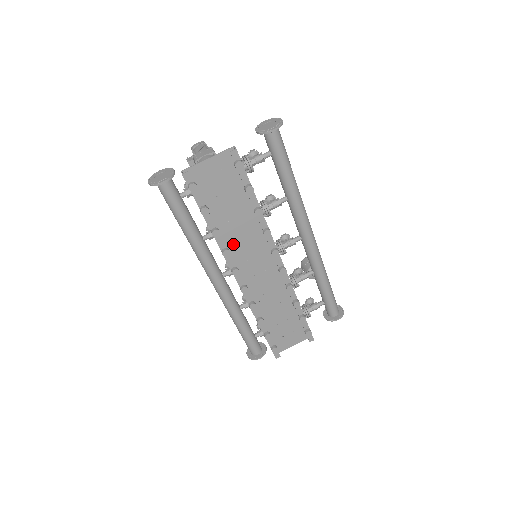
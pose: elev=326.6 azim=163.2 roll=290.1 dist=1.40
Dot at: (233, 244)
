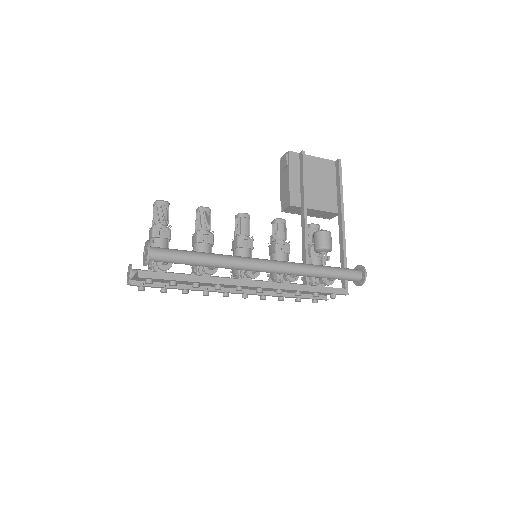
Dot at: (210, 284)
